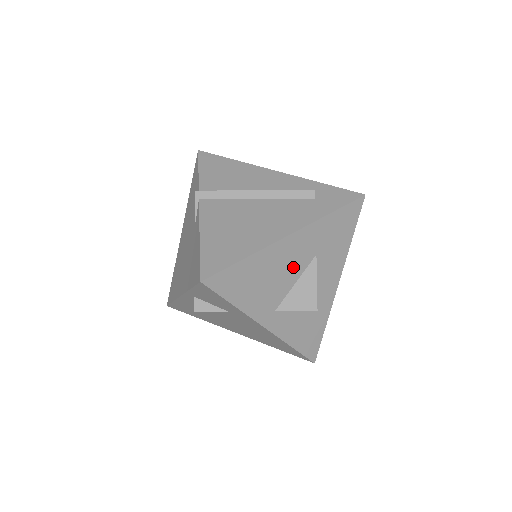
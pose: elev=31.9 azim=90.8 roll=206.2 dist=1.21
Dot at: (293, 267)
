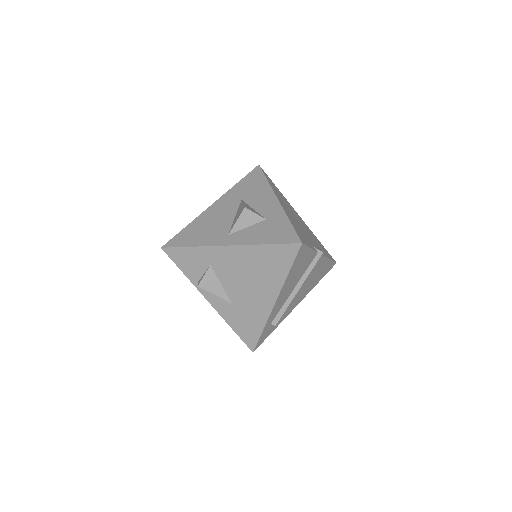
Dot at: (227, 213)
